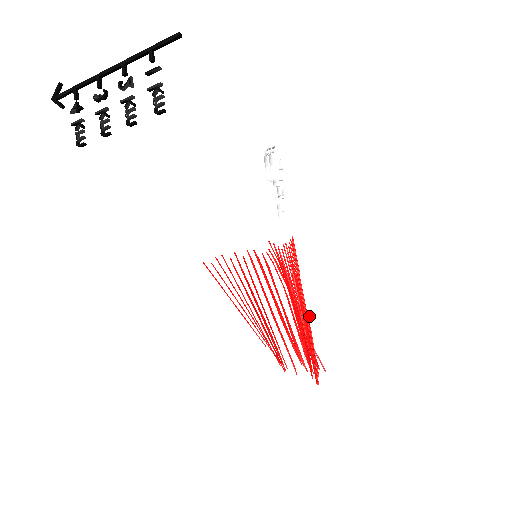
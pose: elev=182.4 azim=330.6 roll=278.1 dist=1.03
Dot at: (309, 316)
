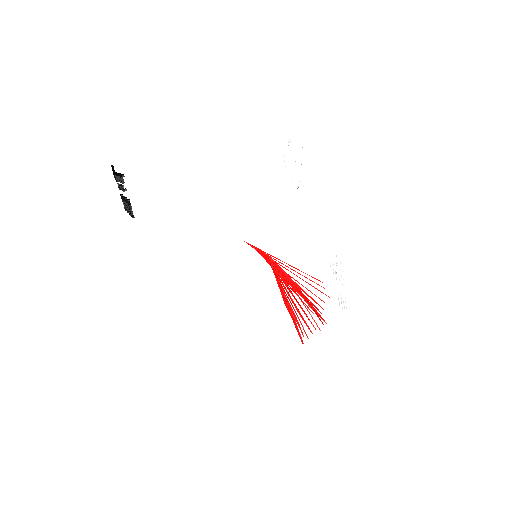
Dot at: occluded
